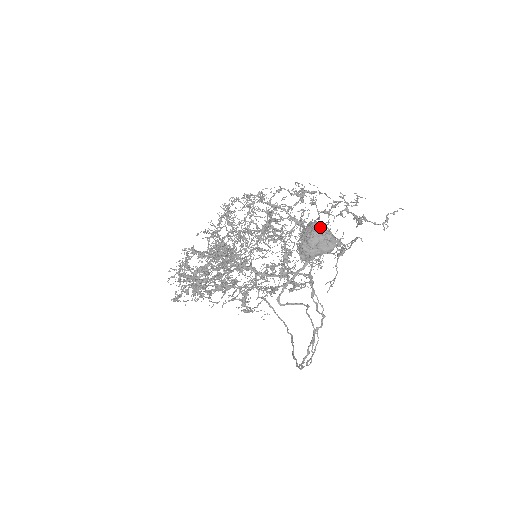
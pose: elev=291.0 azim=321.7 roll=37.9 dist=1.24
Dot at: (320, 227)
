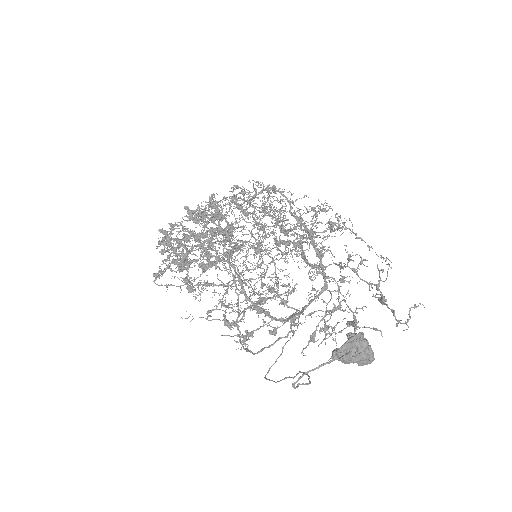
Dot at: (368, 346)
